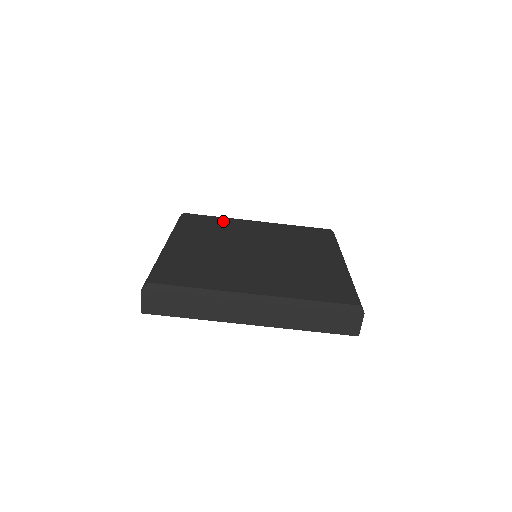
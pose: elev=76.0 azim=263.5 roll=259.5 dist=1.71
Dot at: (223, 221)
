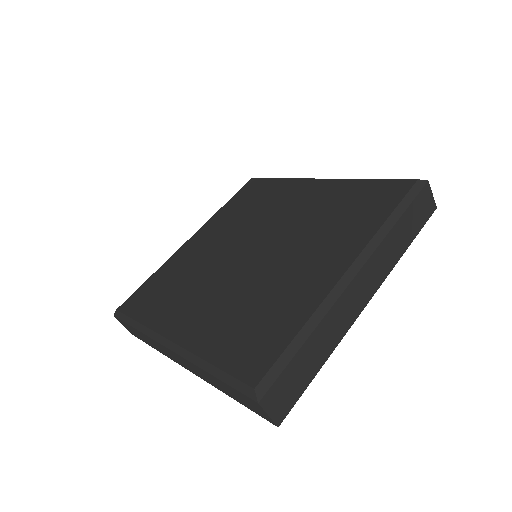
Dot at: (165, 272)
